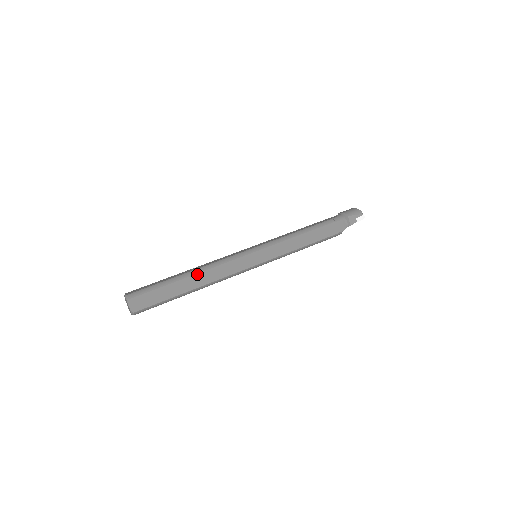
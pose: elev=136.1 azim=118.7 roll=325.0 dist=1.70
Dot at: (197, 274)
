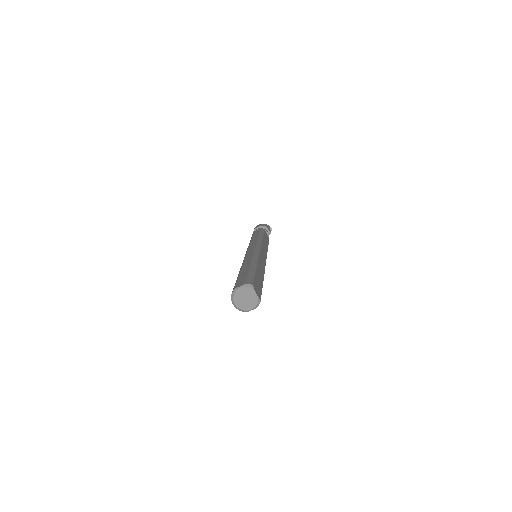
Dot at: (257, 263)
